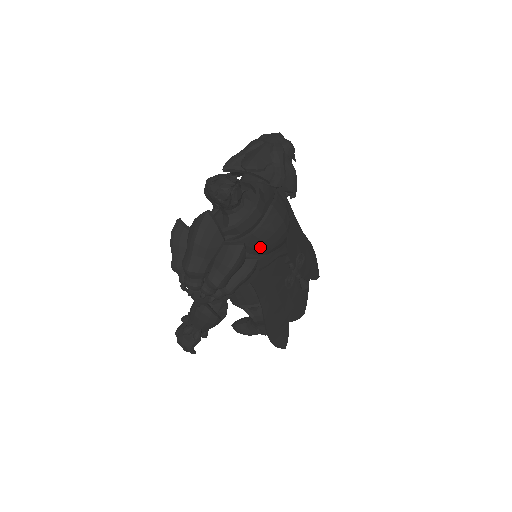
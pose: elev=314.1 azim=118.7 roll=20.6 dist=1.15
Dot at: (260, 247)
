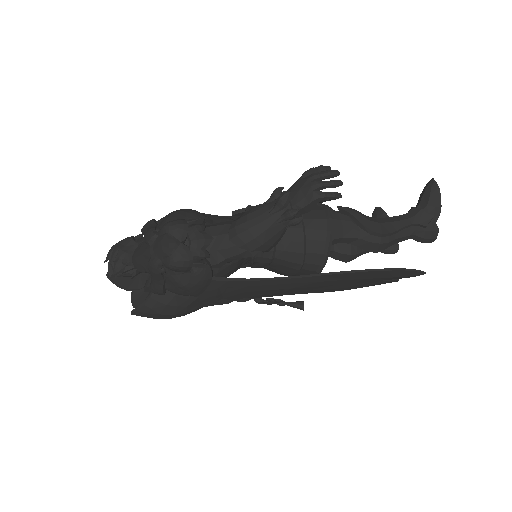
Dot at: occluded
